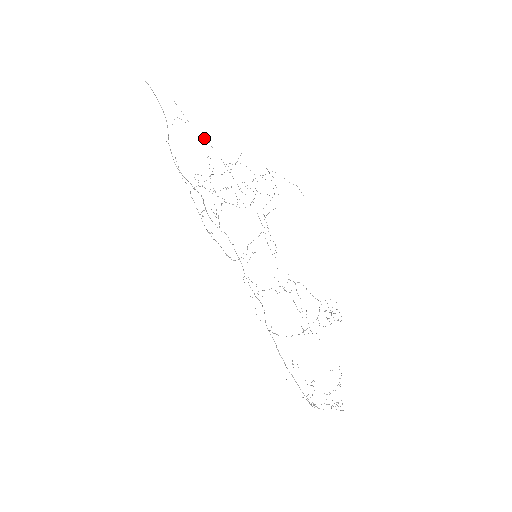
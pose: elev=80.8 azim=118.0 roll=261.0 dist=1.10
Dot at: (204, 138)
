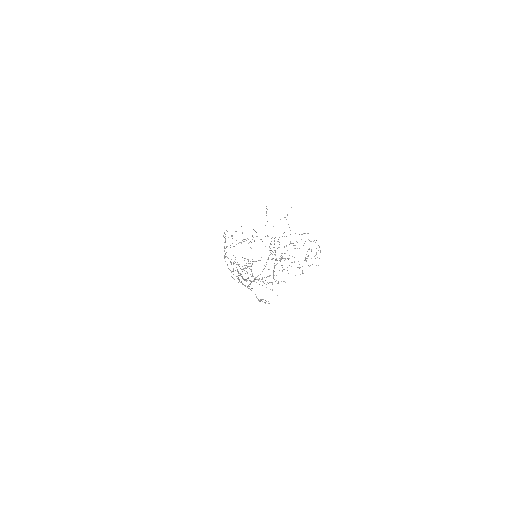
Dot at: occluded
